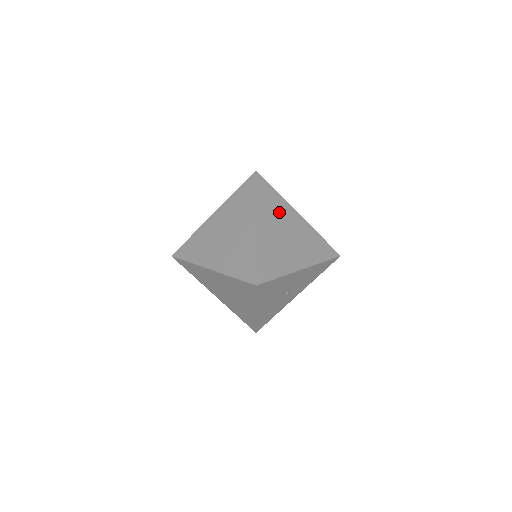
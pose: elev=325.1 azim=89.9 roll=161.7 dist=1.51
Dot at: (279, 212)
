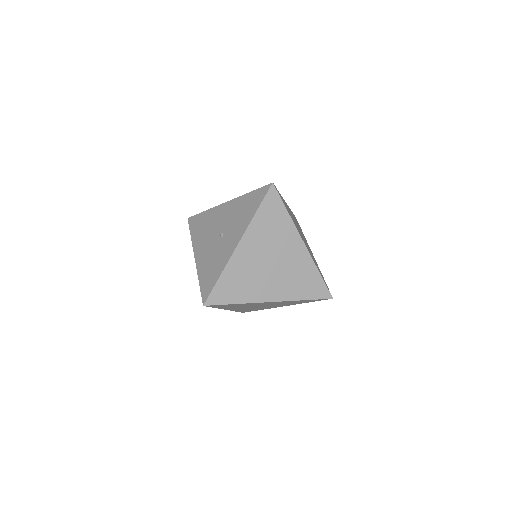
Dot at: occluded
